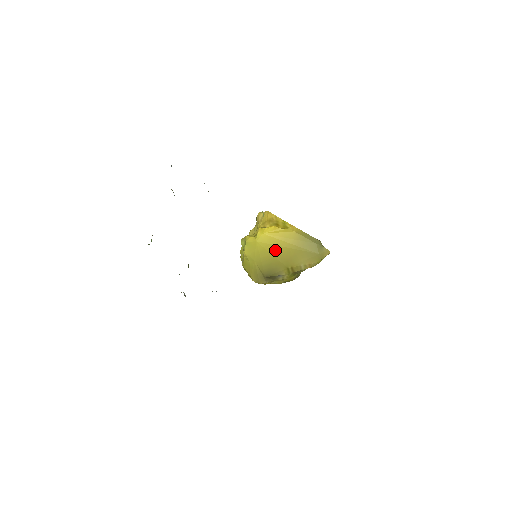
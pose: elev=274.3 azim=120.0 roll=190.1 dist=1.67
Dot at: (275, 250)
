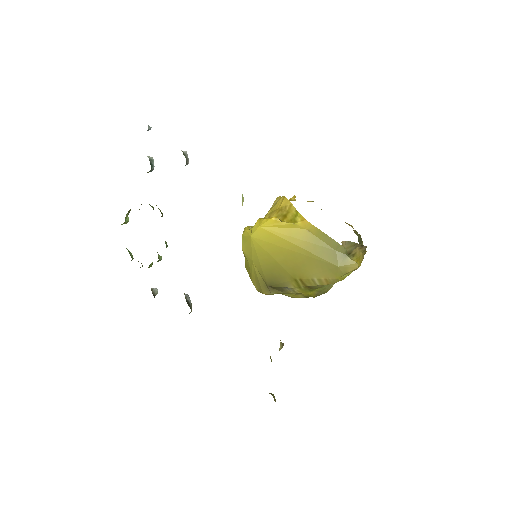
Dot at: (276, 252)
